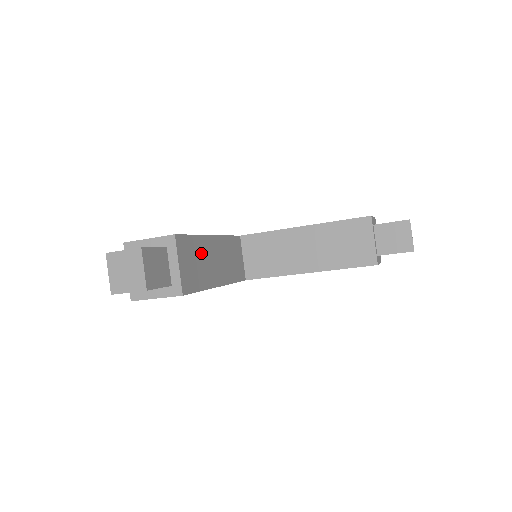
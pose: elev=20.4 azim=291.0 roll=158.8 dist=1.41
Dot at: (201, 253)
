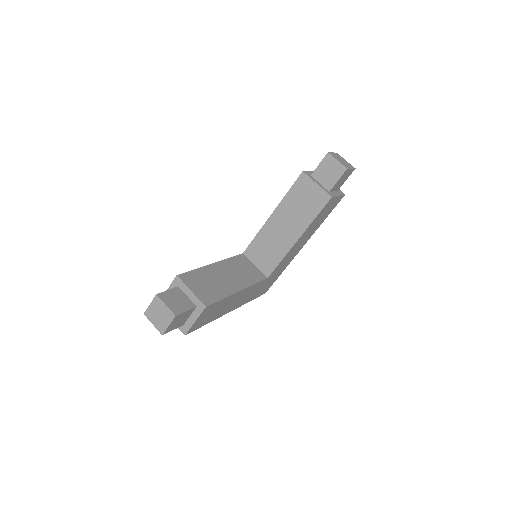
Dot at: (209, 277)
